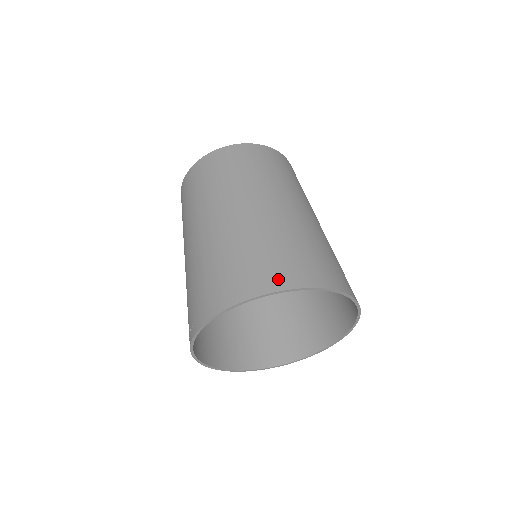
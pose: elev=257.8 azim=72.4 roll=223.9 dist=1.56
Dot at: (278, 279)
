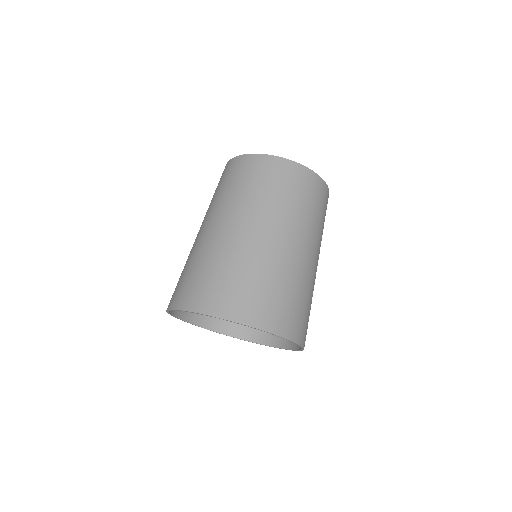
Dot at: (249, 314)
